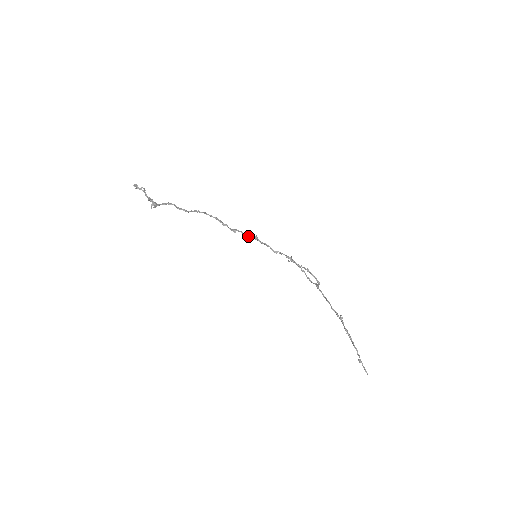
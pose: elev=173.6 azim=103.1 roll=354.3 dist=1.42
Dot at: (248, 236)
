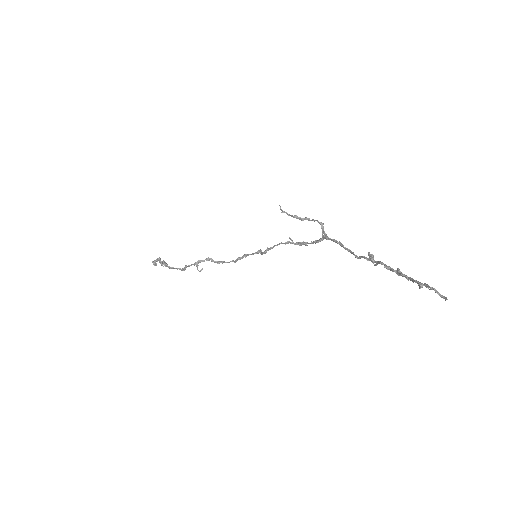
Dot at: (252, 254)
